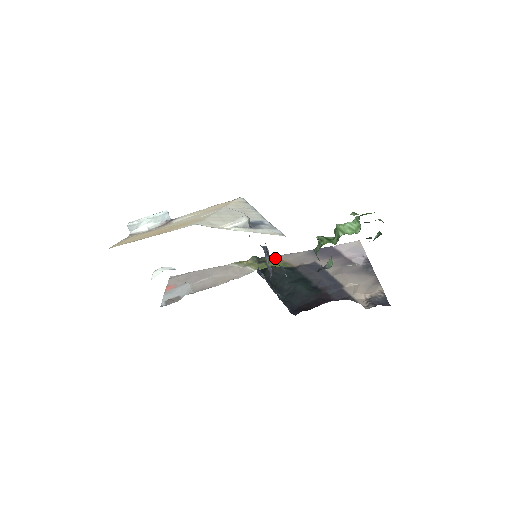
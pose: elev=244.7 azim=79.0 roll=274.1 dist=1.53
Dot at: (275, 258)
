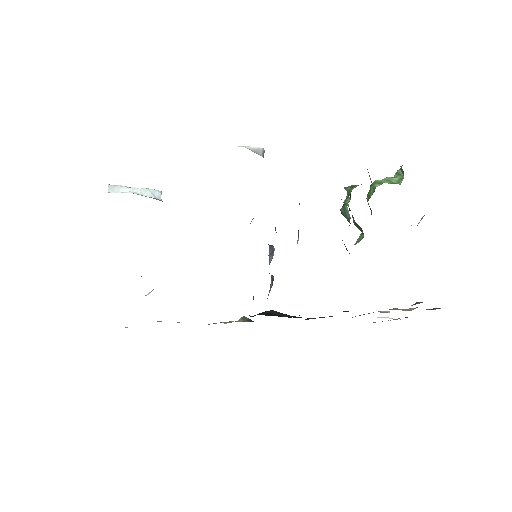
Dot at: occluded
